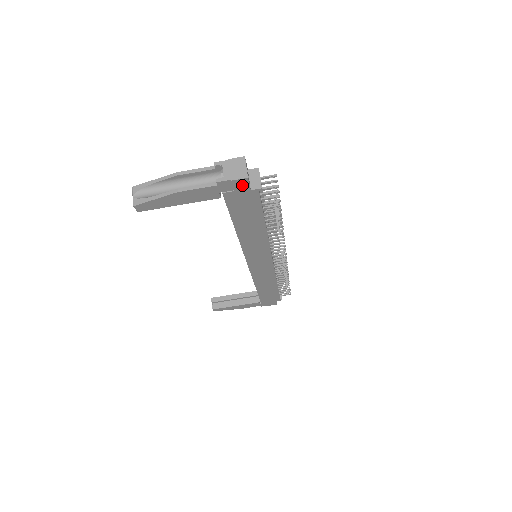
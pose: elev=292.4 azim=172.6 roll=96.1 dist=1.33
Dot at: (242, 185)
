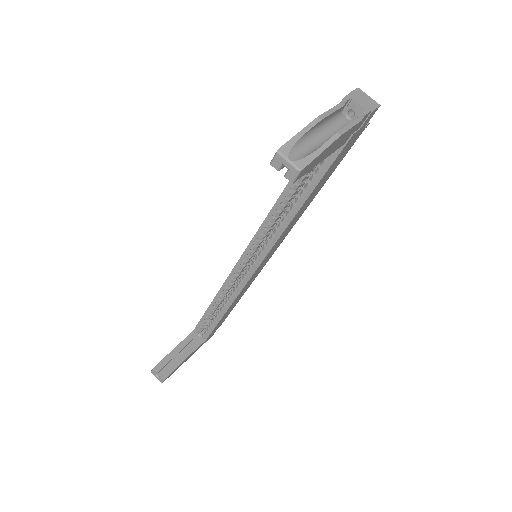
Dot at: (369, 119)
